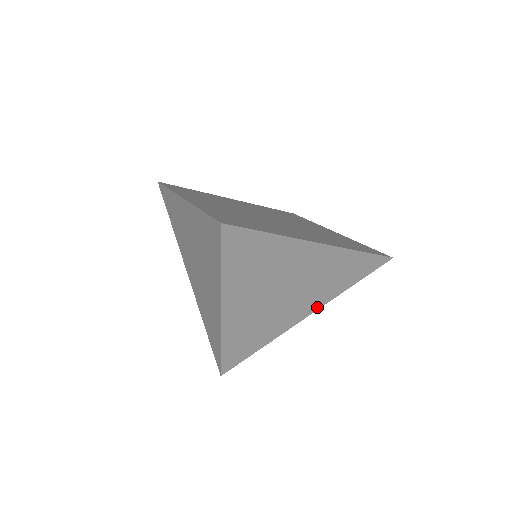
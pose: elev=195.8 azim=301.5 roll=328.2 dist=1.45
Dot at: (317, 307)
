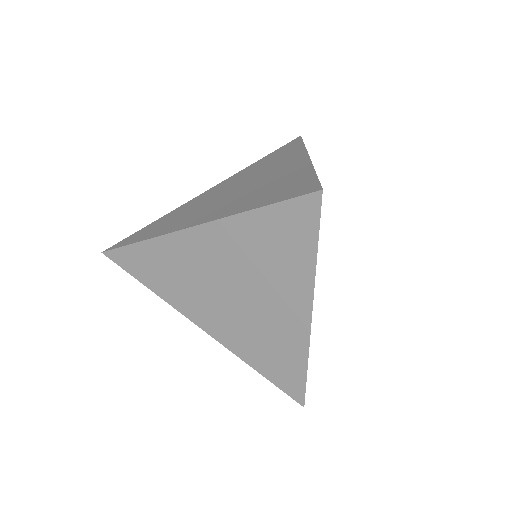
Dot at: (221, 339)
